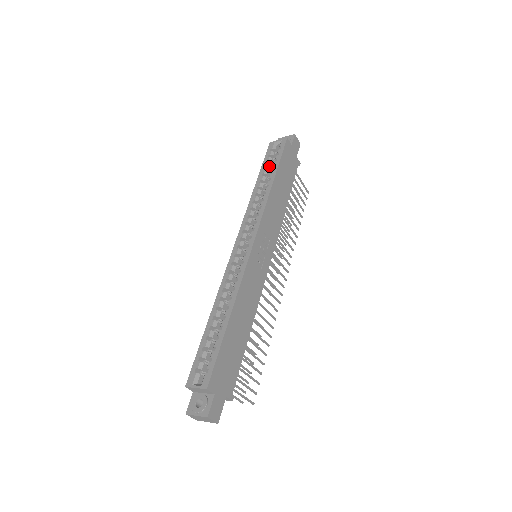
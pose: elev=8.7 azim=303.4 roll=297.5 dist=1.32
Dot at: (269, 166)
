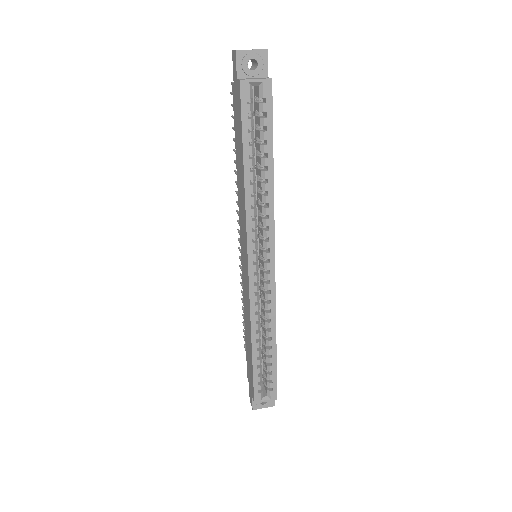
Dot at: occluded
